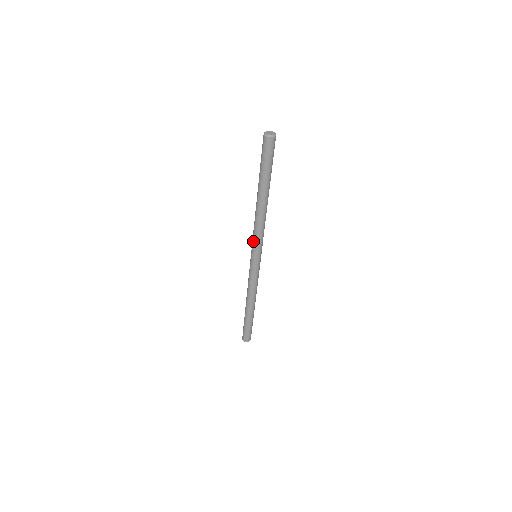
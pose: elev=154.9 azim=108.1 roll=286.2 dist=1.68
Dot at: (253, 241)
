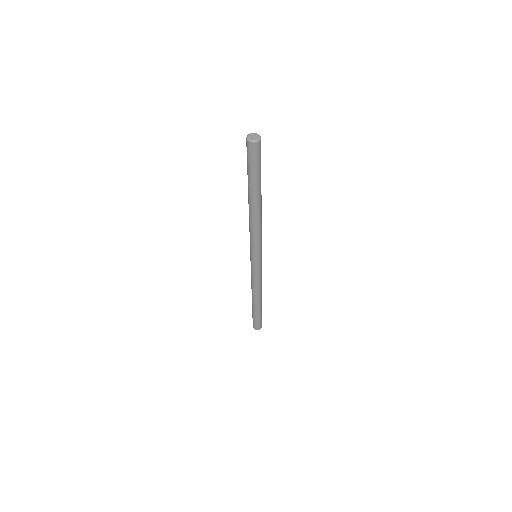
Dot at: occluded
